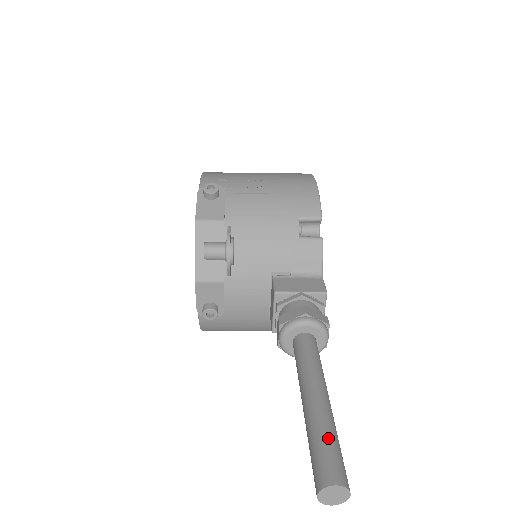
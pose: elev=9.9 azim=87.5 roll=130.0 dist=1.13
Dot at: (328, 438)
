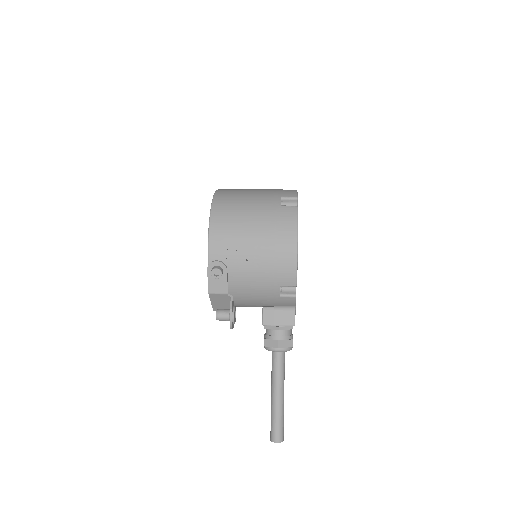
Dot at: (278, 421)
